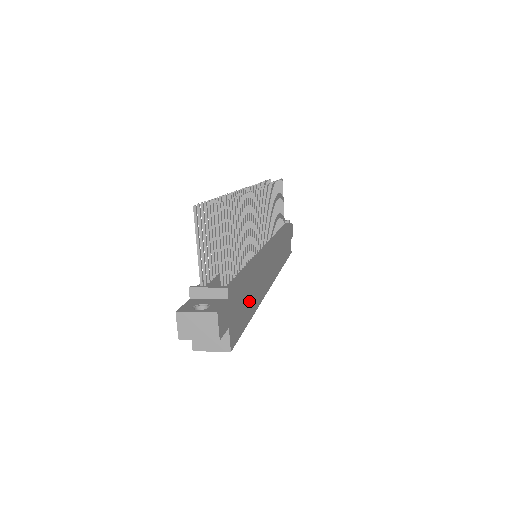
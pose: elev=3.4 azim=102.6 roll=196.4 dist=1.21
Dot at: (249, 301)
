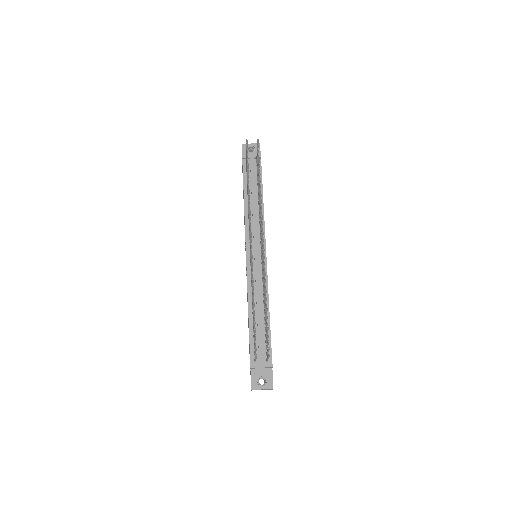
Dot at: occluded
